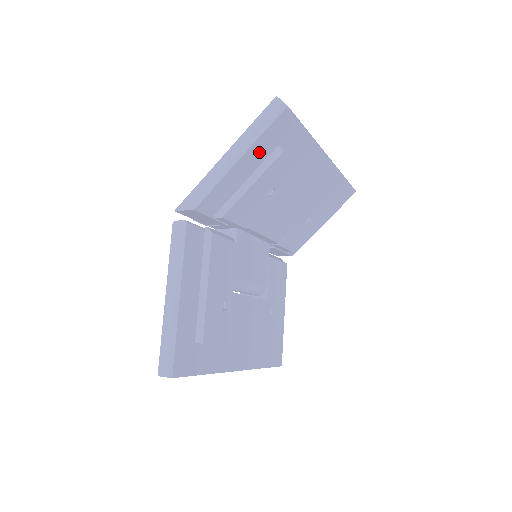
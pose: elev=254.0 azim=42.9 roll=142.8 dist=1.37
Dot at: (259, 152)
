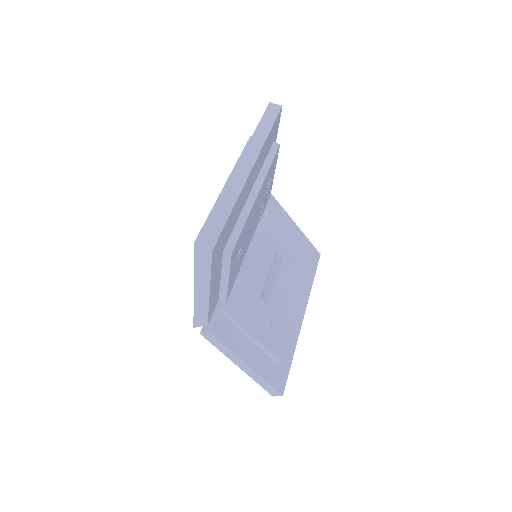
Dot at: (215, 270)
